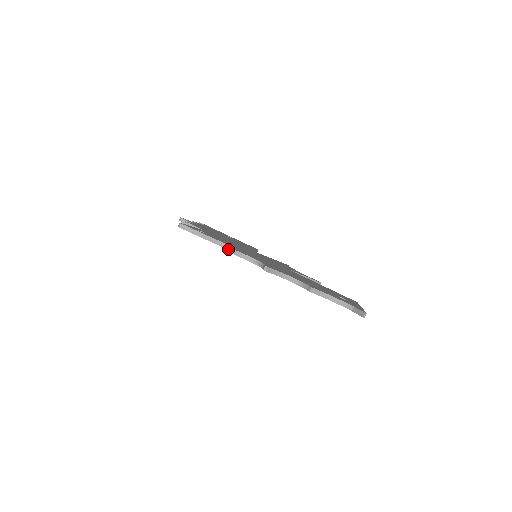
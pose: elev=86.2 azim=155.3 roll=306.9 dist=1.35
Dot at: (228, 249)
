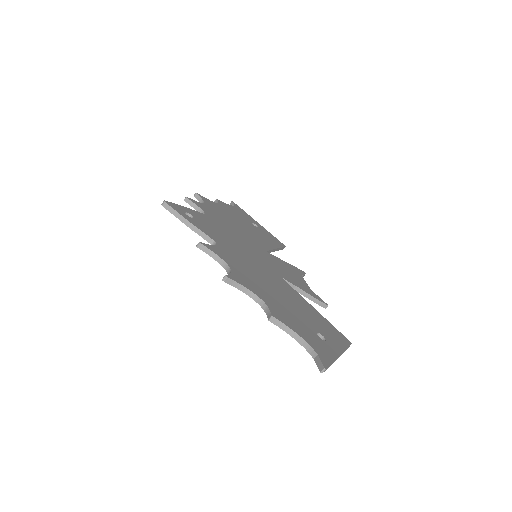
Dot at: (198, 244)
